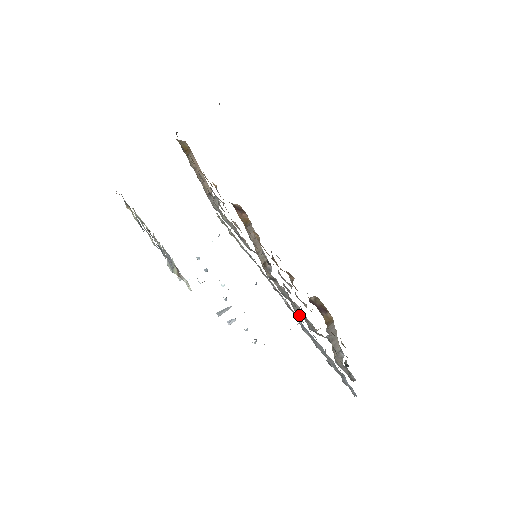
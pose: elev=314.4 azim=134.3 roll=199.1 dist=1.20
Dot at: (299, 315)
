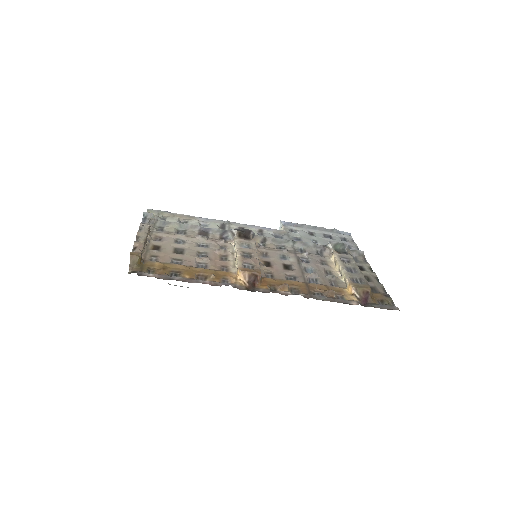
Dot at: (304, 249)
